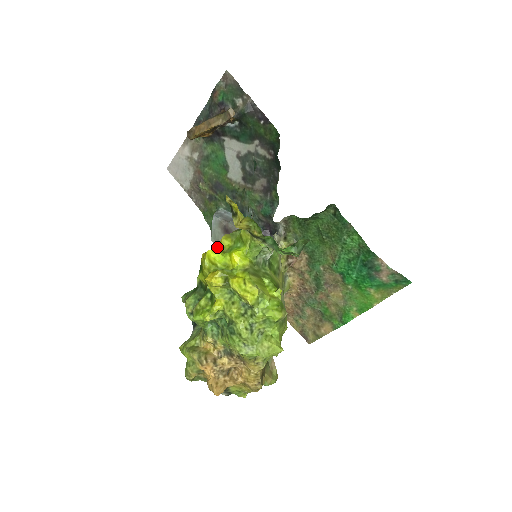
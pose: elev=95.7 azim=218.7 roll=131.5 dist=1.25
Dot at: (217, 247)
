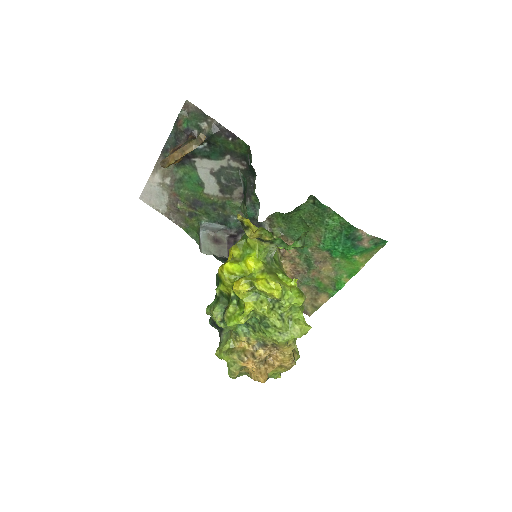
Dot at: (231, 259)
